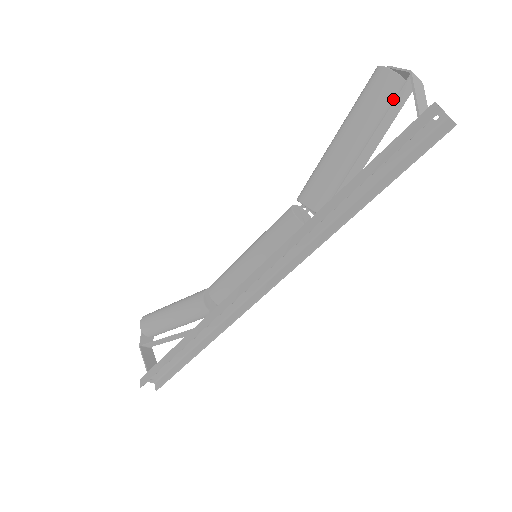
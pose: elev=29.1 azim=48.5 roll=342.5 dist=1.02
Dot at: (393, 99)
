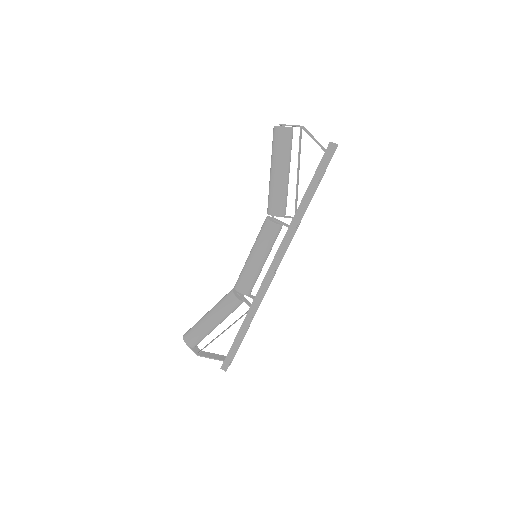
Dot at: occluded
